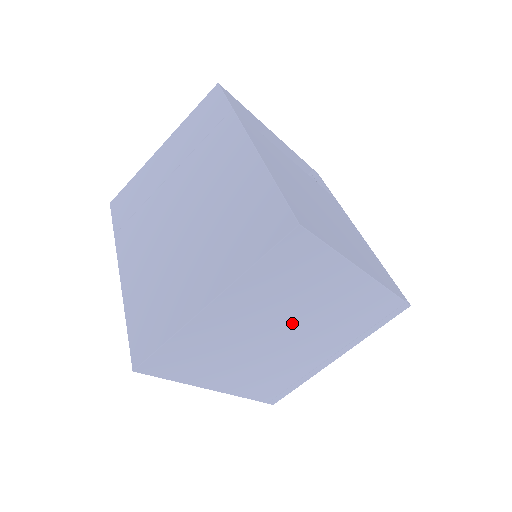
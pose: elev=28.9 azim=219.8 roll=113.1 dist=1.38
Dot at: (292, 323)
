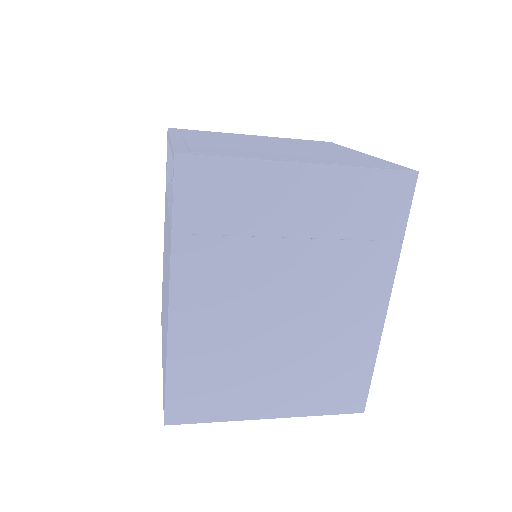
Dot at: occluded
